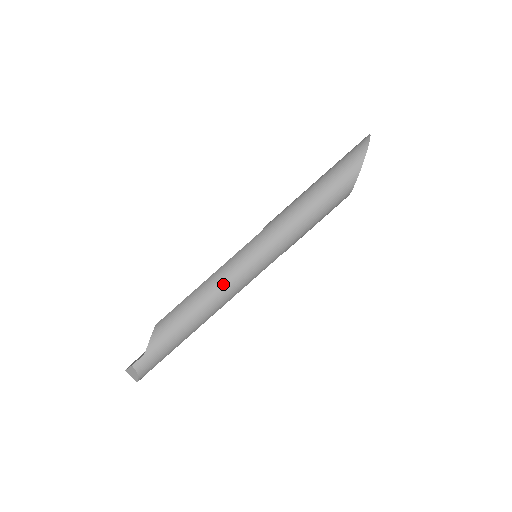
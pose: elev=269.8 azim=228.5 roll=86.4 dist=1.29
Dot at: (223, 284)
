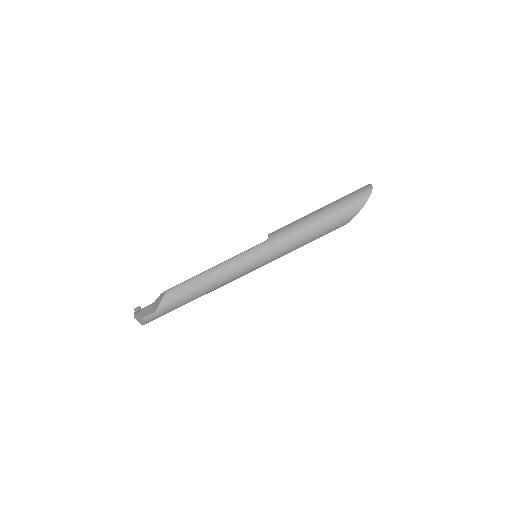
Dot at: (227, 276)
